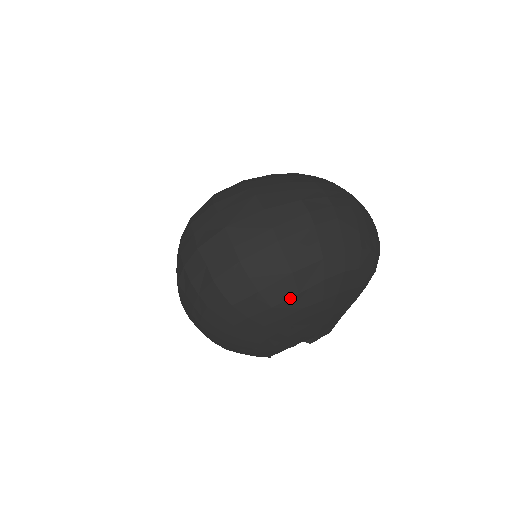
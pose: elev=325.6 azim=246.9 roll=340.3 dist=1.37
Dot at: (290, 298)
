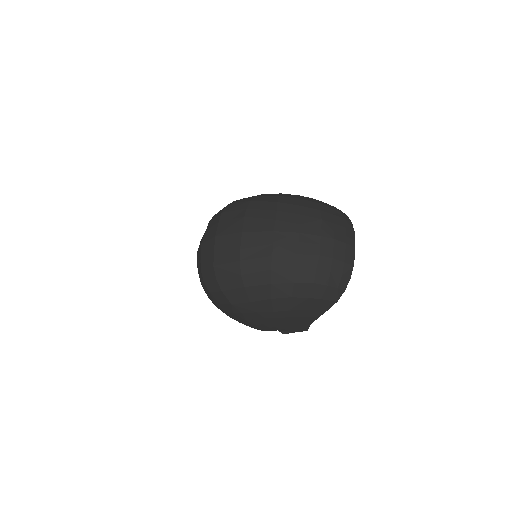
Dot at: (244, 303)
